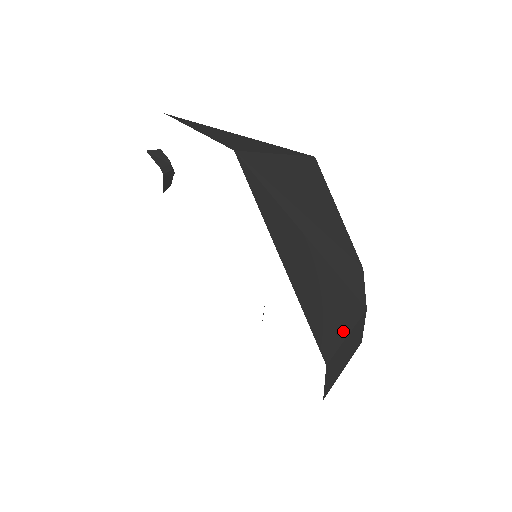
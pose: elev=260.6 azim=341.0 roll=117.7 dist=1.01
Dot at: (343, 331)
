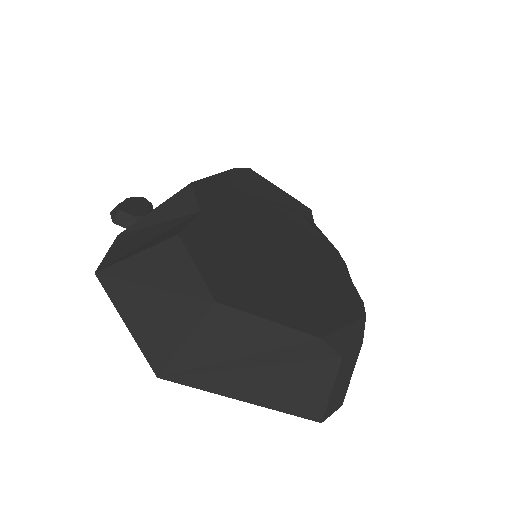
Dot at: (326, 393)
